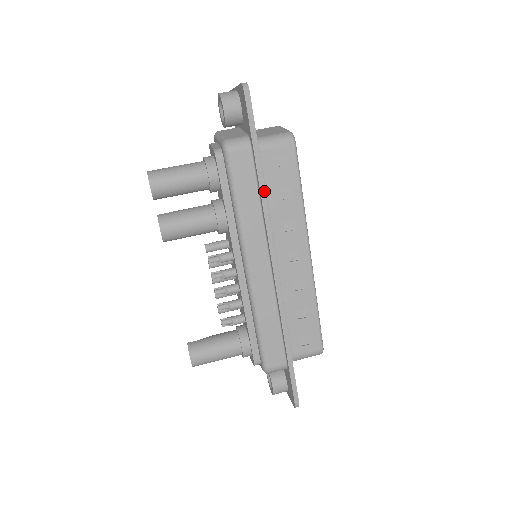
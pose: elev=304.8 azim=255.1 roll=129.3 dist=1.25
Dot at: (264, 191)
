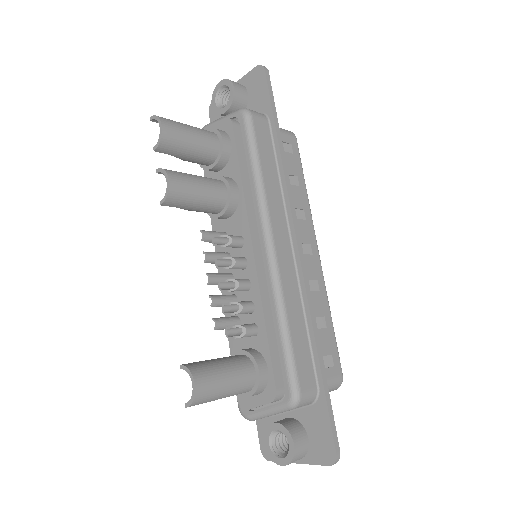
Dot at: (285, 162)
